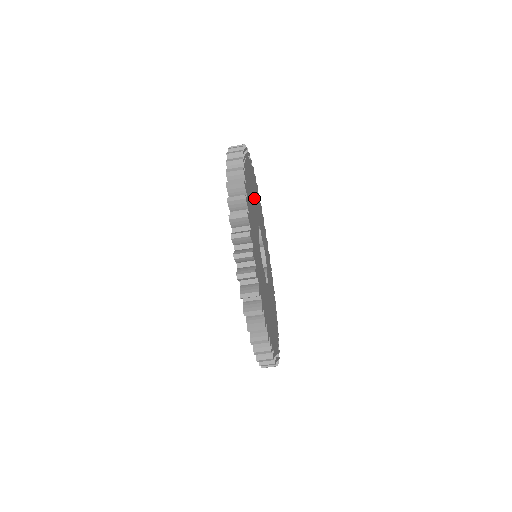
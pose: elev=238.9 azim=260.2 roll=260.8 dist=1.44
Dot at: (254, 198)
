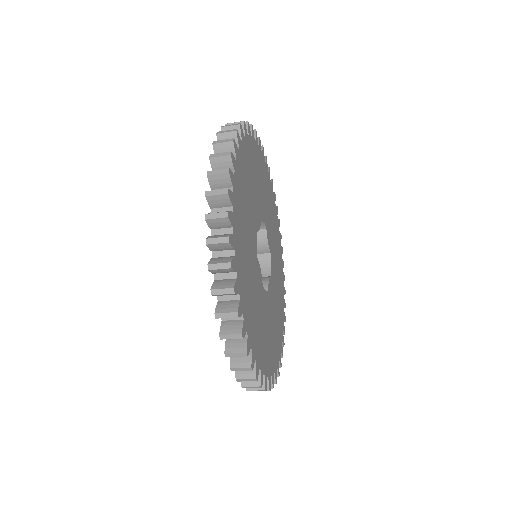
Dot at: (248, 247)
